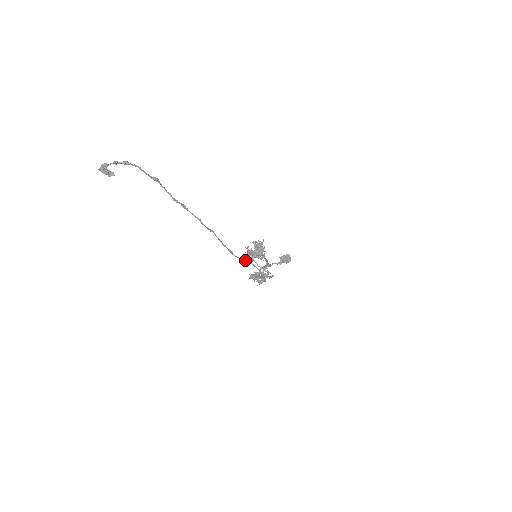
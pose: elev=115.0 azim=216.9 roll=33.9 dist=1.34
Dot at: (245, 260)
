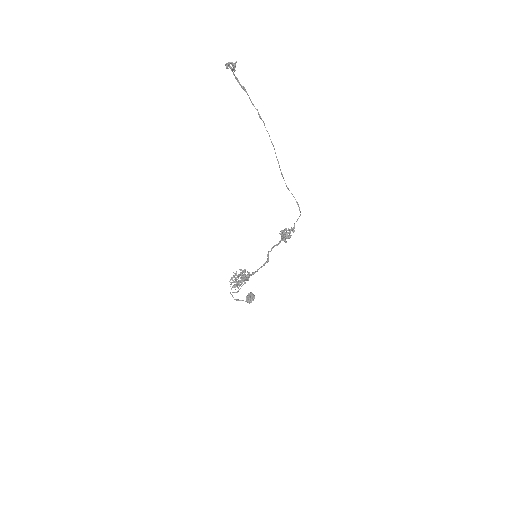
Dot at: (288, 188)
